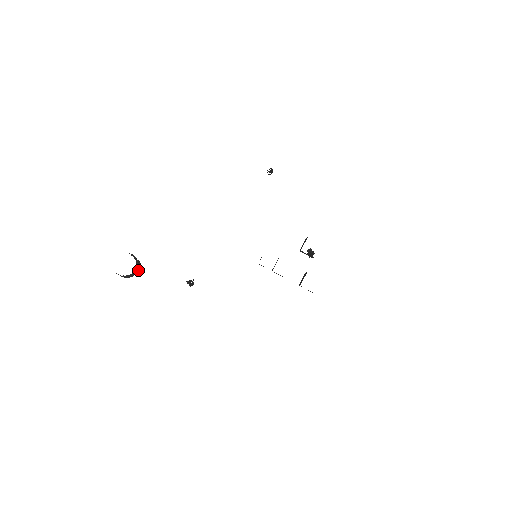
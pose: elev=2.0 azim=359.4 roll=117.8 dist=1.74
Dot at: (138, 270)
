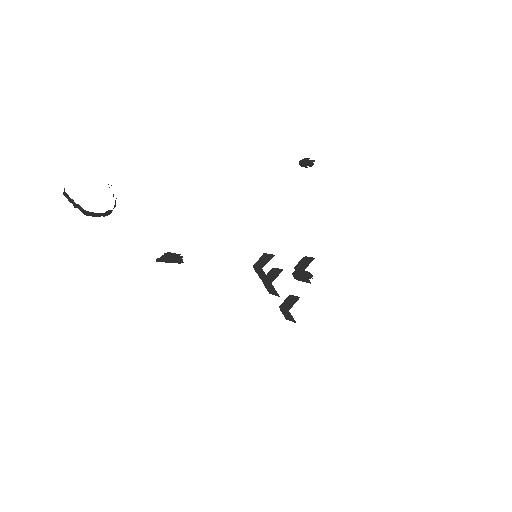
Dot at: (111, 211)
